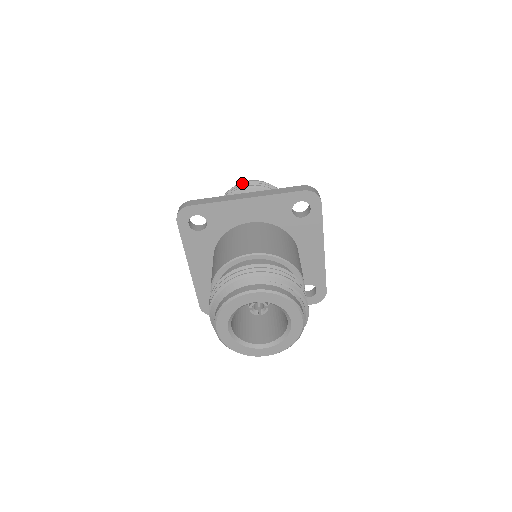
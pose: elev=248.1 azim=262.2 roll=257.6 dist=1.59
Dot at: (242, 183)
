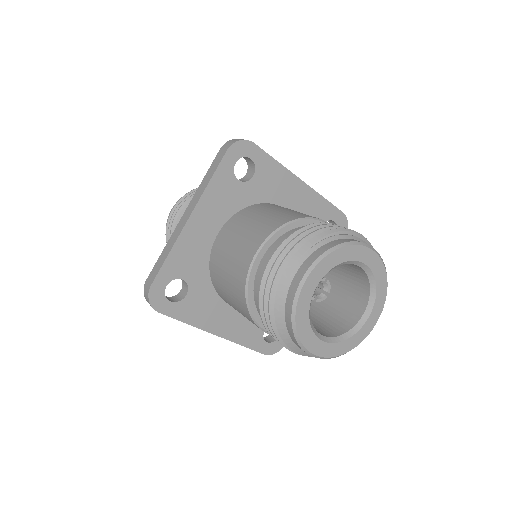
Dot at: (168, 218)
